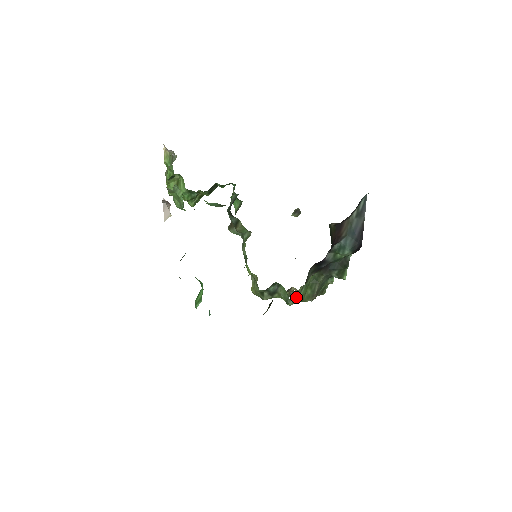
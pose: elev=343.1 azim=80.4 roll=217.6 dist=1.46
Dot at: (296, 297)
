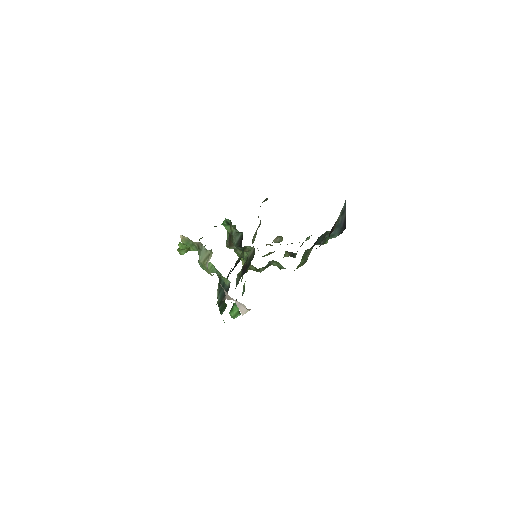
Dot at: occluded
